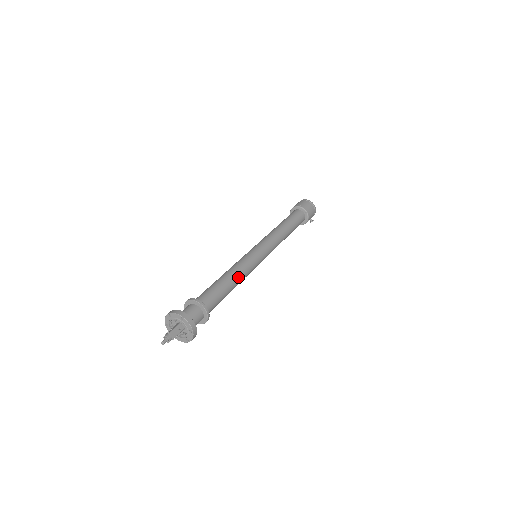
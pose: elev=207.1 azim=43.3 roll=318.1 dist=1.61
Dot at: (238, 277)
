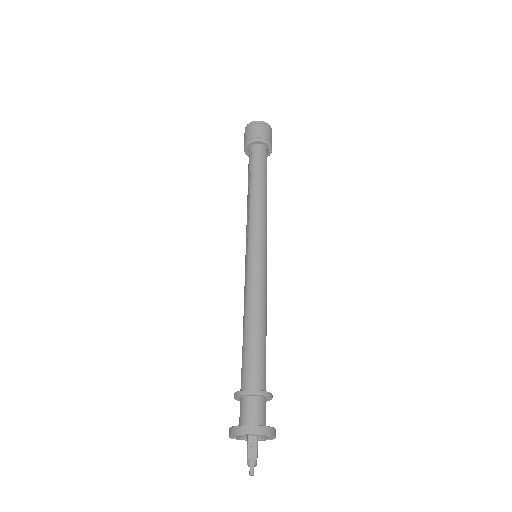
Dot at: (266, 315)
